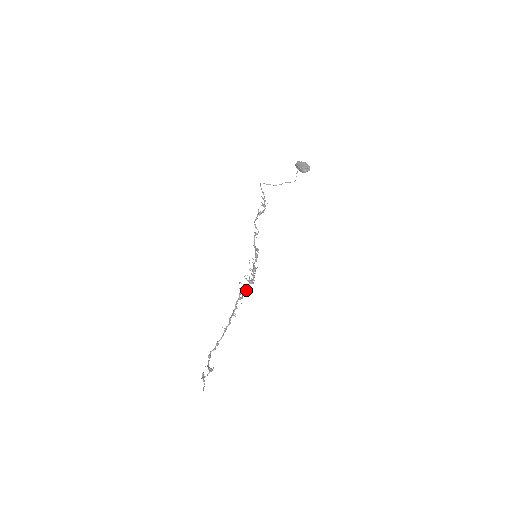
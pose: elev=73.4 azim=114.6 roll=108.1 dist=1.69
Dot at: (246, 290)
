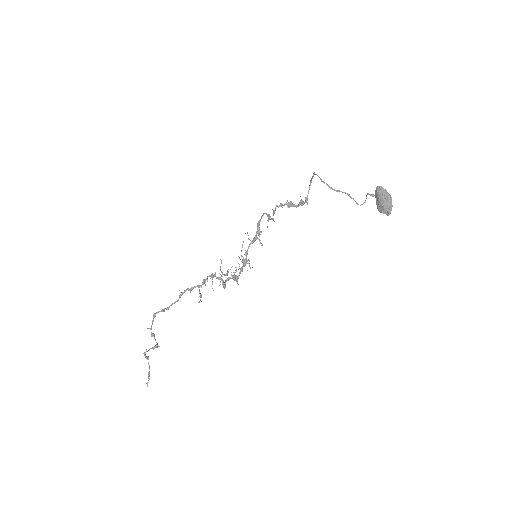
Dot at: (225, 284)
